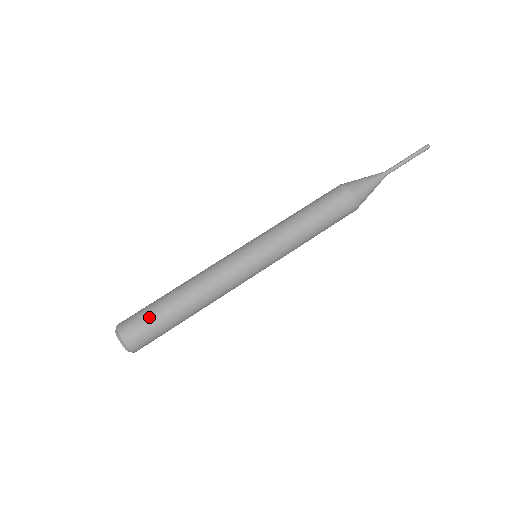
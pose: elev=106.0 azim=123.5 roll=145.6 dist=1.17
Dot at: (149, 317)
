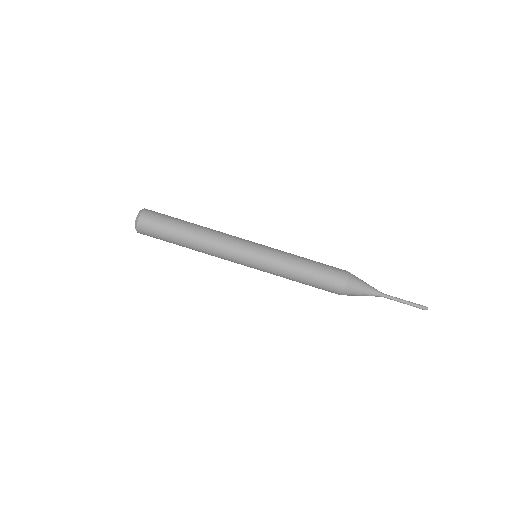
Dot at: (164, 223)
